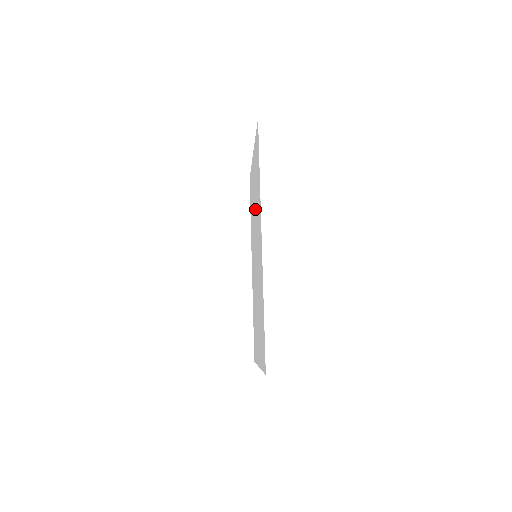
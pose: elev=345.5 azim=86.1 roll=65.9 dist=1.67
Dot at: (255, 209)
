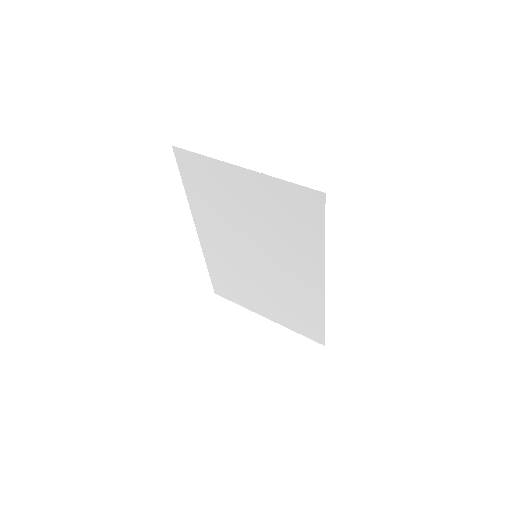
Dot at: (262, 228)
